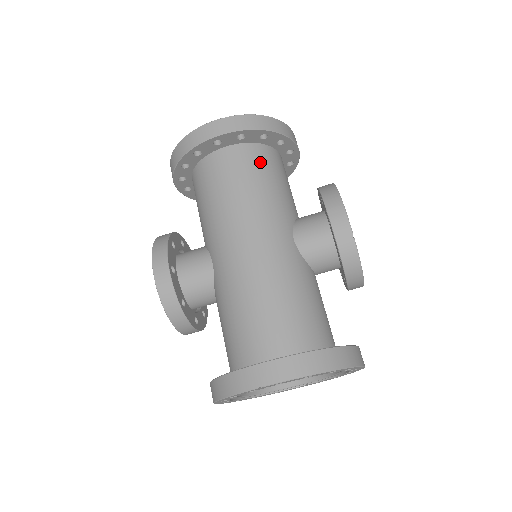
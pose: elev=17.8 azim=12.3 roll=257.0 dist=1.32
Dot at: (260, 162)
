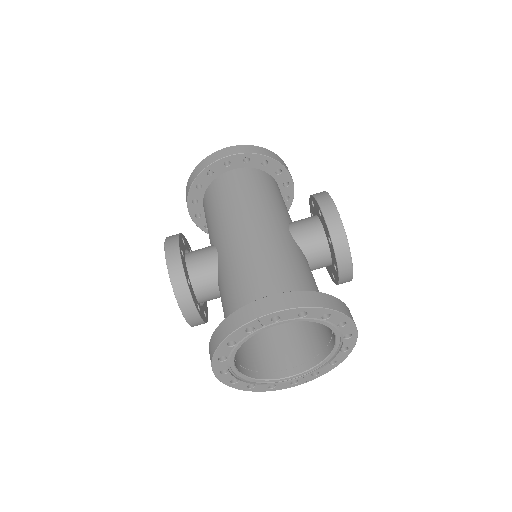
Dot at: (261, 180)
